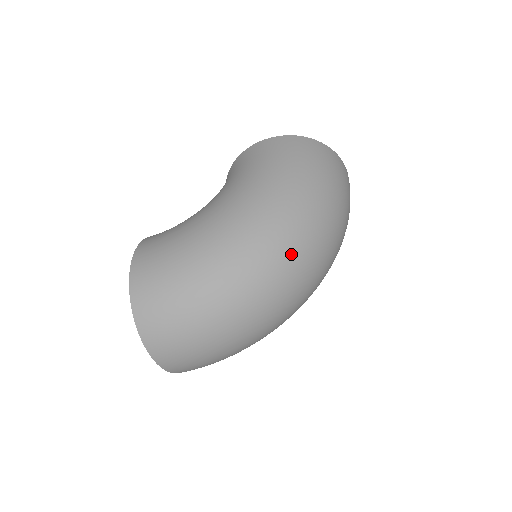
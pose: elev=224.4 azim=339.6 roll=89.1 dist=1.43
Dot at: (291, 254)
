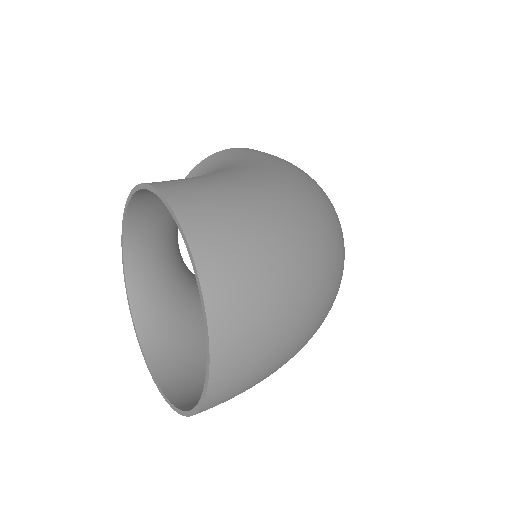
Dot at: (338, 224)
